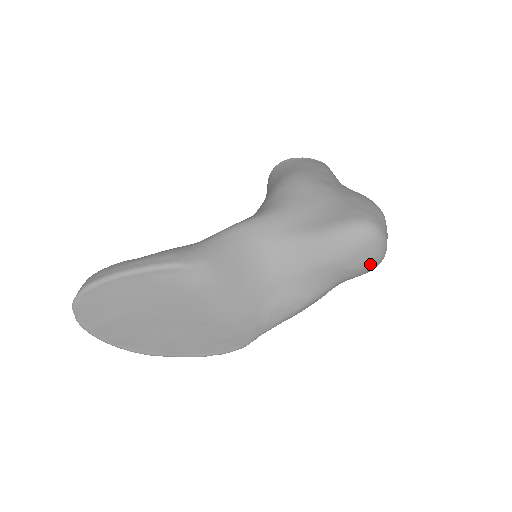
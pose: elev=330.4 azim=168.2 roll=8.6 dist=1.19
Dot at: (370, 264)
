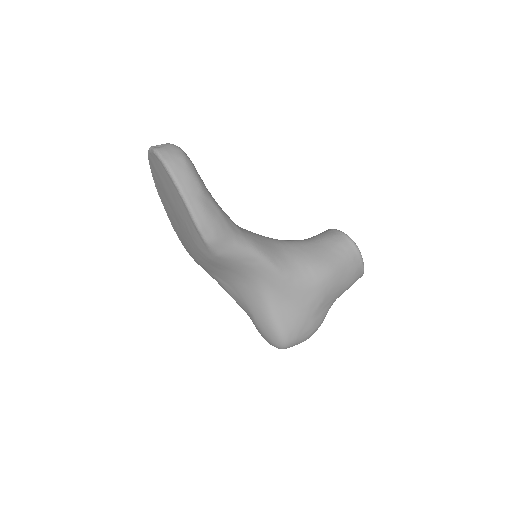
Dot at: occluded
